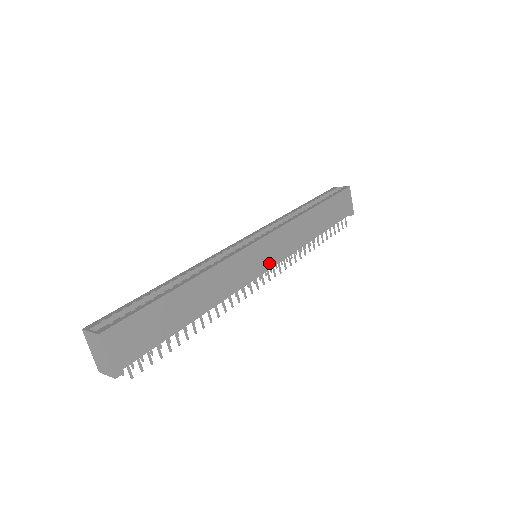
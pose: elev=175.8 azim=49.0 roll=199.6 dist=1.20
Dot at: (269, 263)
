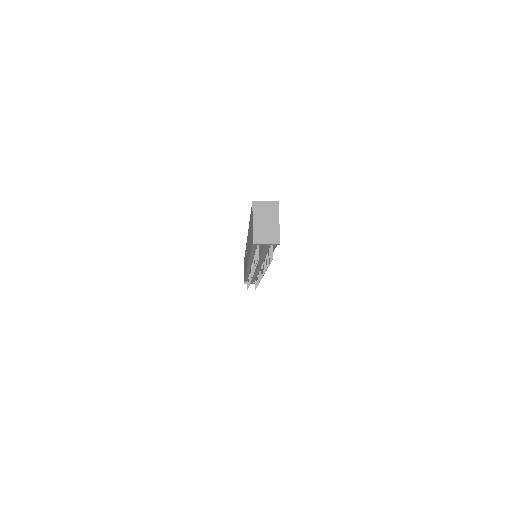
Dot at: occluded
